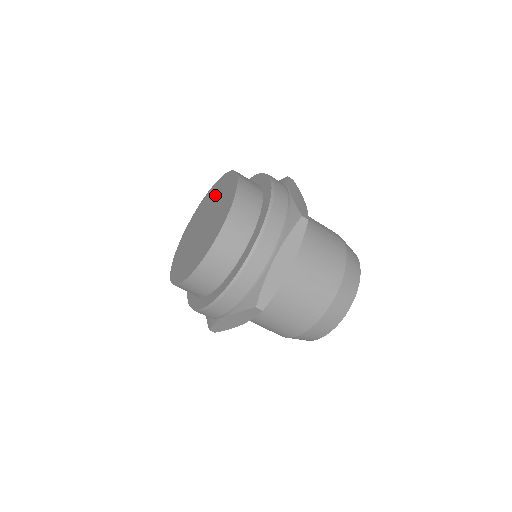
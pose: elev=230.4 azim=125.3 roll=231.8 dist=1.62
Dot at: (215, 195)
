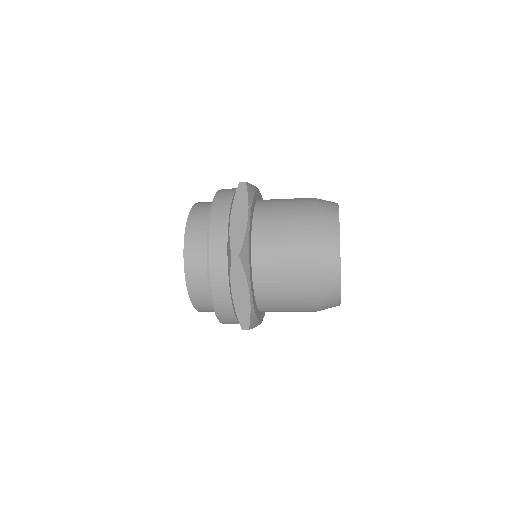
Dot at: occluded
